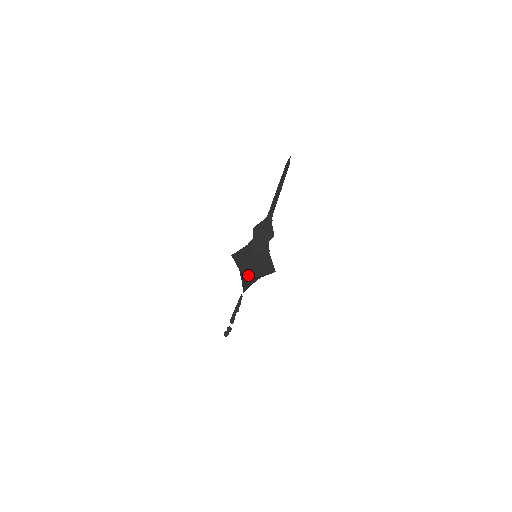
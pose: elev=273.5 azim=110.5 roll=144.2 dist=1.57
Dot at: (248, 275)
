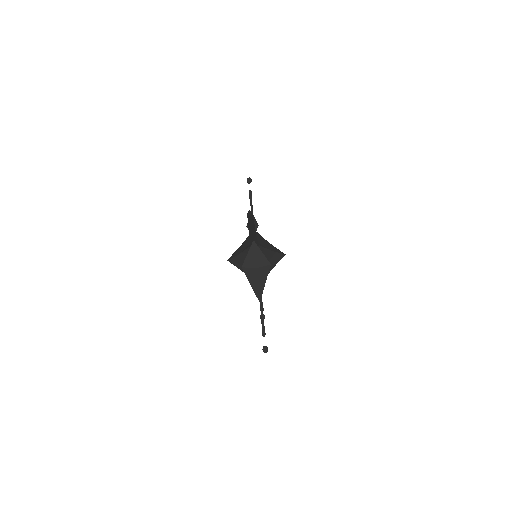
Dot at: occluded
